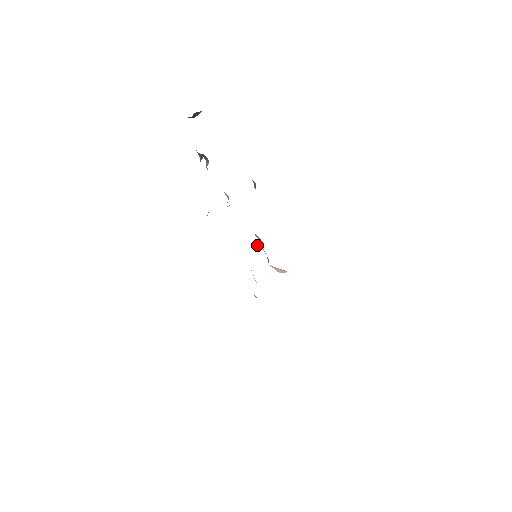
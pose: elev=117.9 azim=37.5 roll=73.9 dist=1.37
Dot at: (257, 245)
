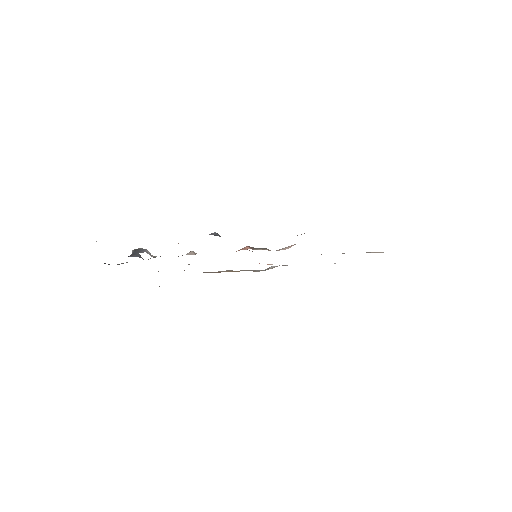
Dot at: occluded
